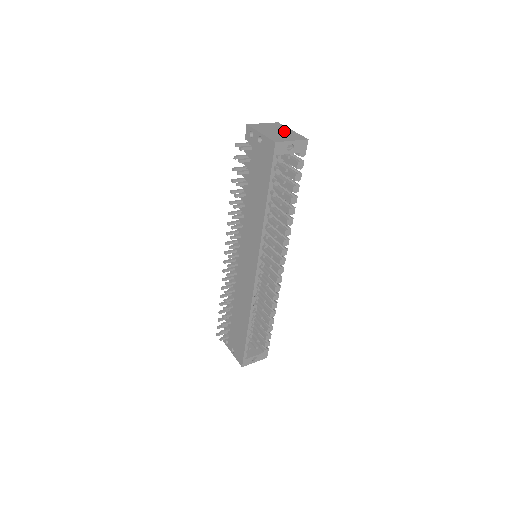
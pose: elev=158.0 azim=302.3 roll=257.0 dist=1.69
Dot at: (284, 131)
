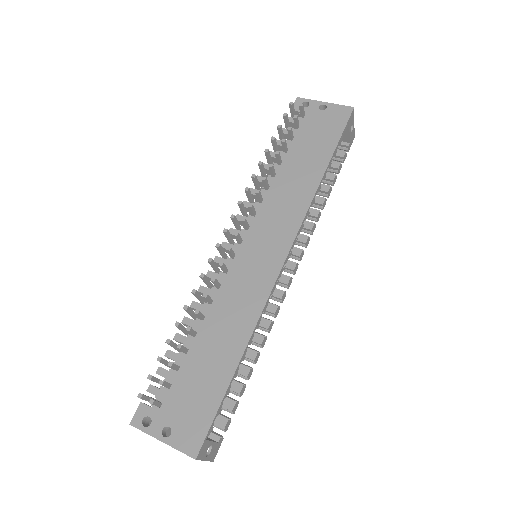
Dot at: occluded
